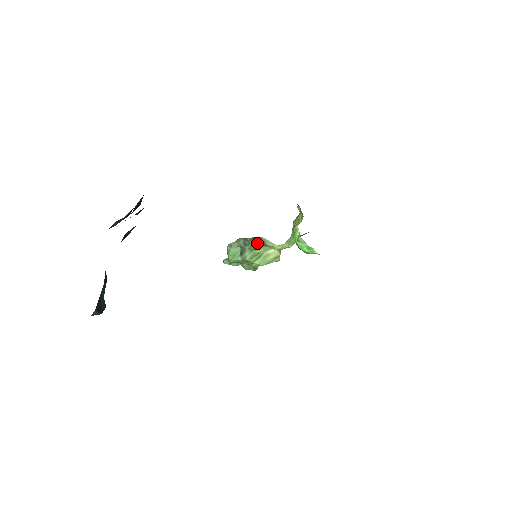
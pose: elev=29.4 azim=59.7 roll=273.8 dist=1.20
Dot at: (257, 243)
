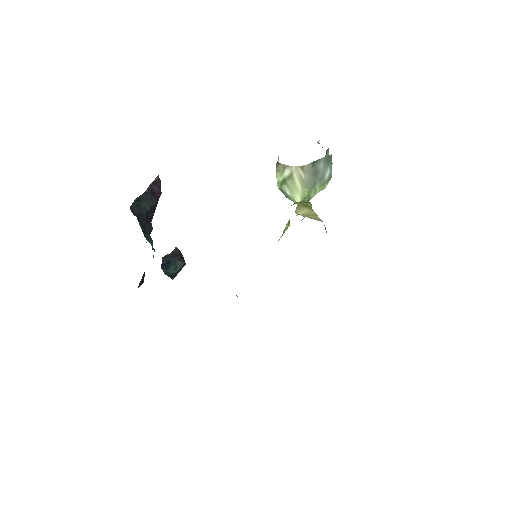
Dot at: occluded
